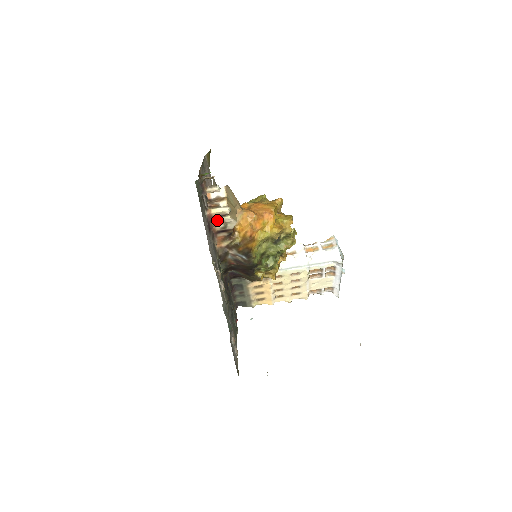
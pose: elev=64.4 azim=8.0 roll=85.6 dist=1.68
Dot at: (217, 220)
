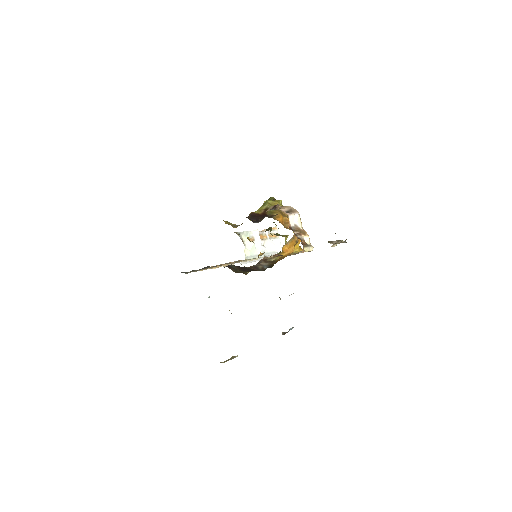
Dot at: (296, 253)
